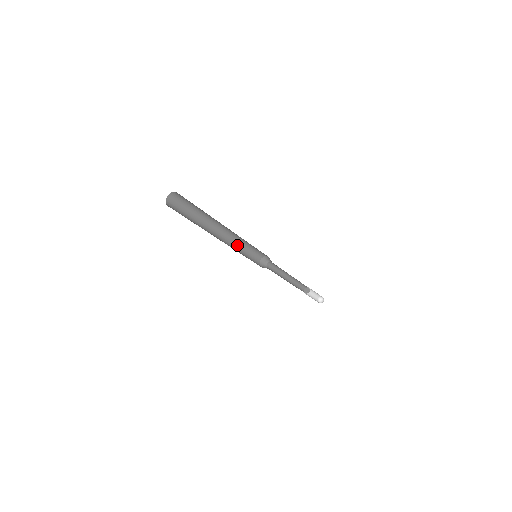
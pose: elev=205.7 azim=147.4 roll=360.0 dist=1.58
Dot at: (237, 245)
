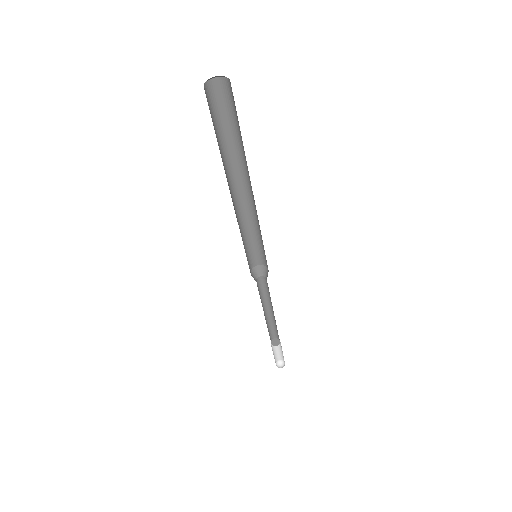
Dot at: (241, 228)
